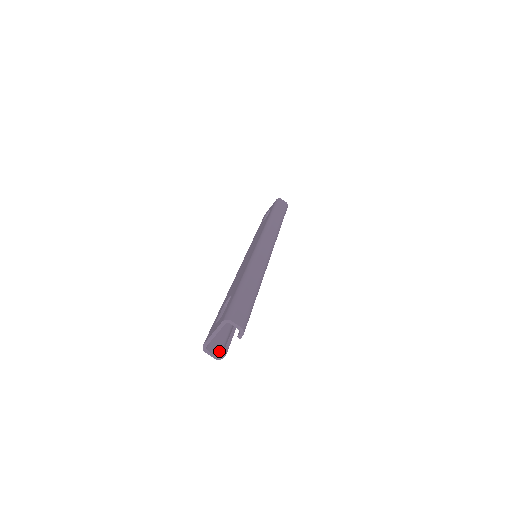
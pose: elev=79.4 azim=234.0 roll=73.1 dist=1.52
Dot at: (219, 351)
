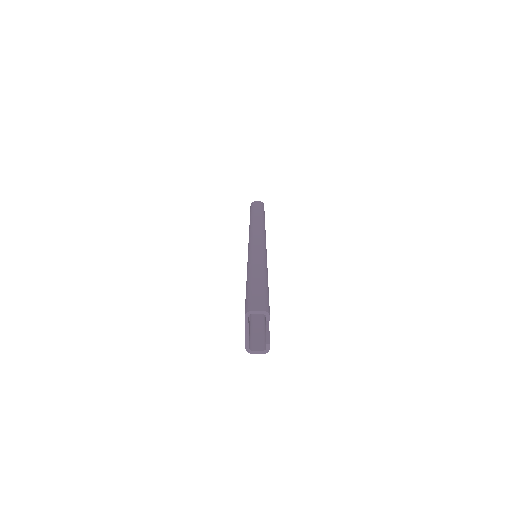
Dot at: (264, 345)
